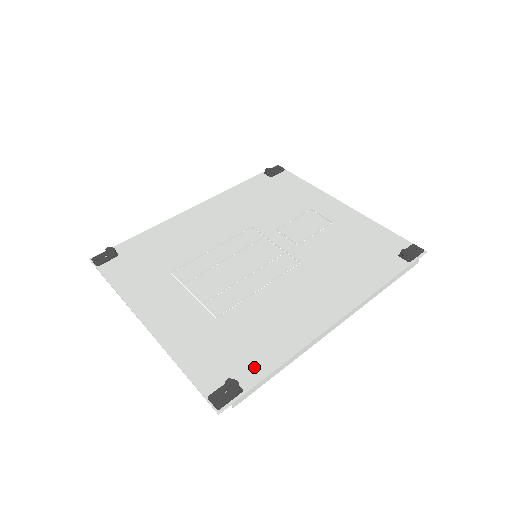
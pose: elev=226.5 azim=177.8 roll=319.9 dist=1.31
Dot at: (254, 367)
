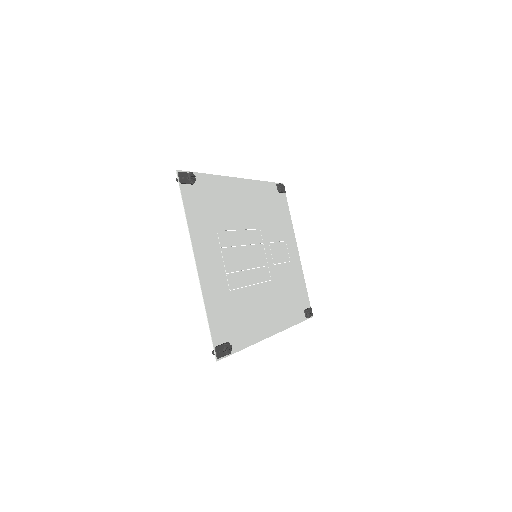
Dot at: (237, 340)
